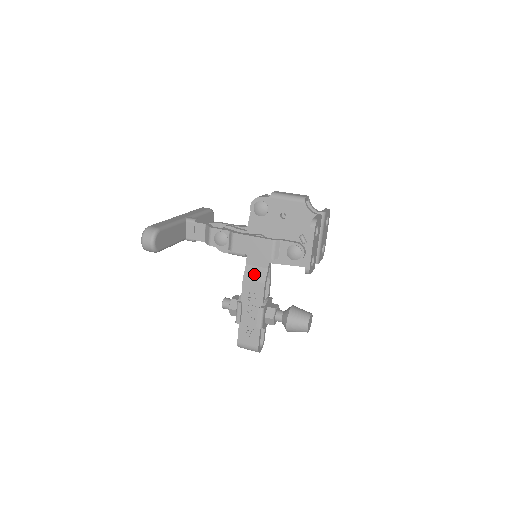
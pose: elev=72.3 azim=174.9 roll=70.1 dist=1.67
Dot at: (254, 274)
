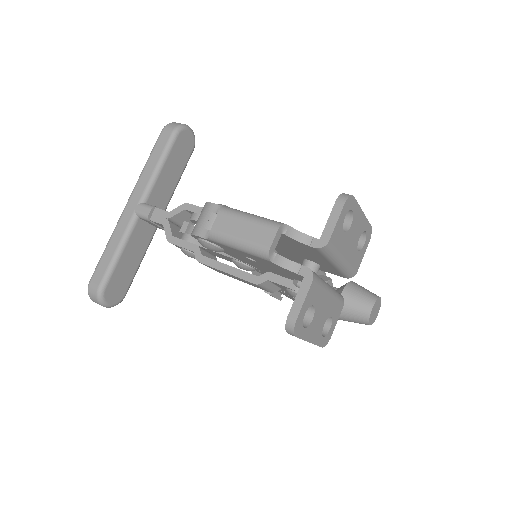
Dot at: occluded
